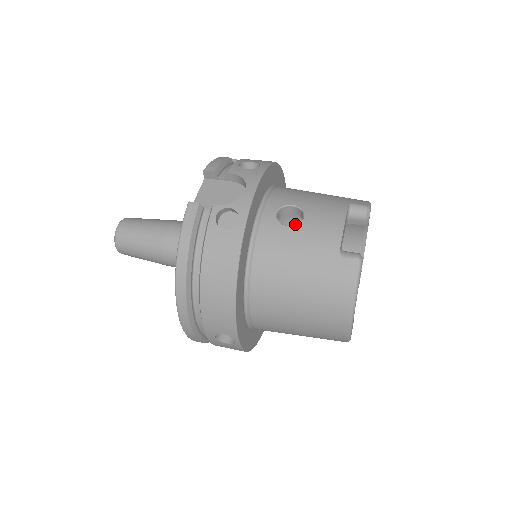
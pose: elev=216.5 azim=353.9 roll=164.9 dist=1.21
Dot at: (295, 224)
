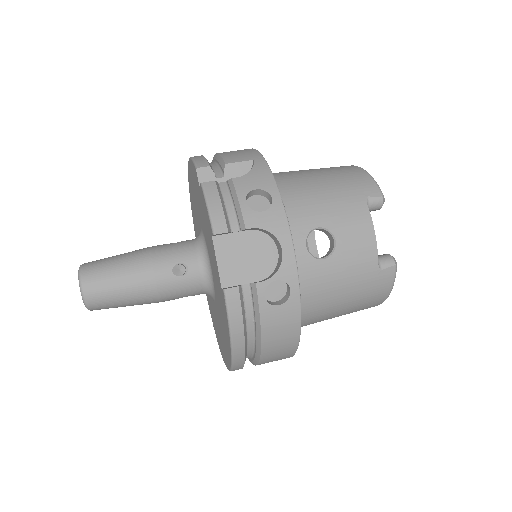
Dot at: occluded
